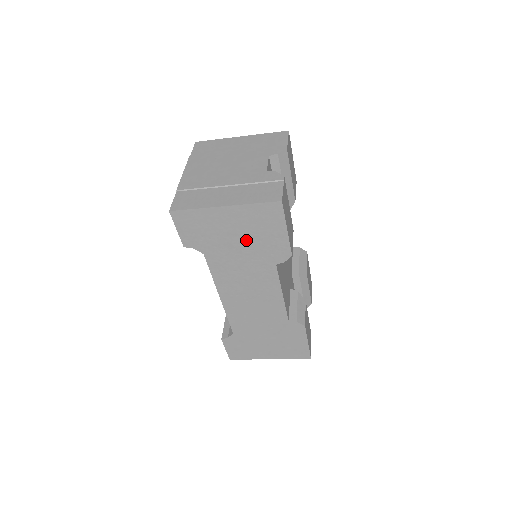
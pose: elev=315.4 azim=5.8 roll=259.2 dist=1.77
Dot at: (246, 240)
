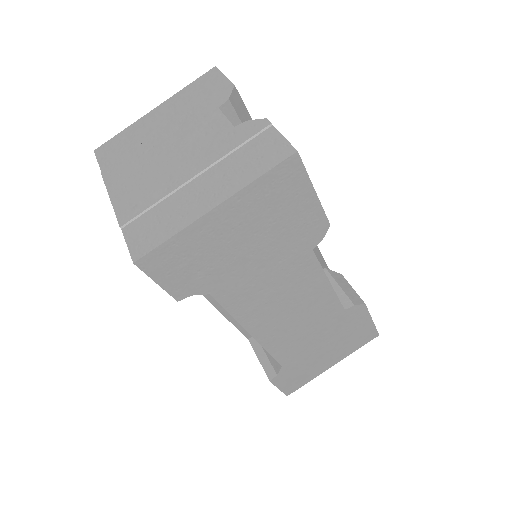
Dot at: (263, 240)
